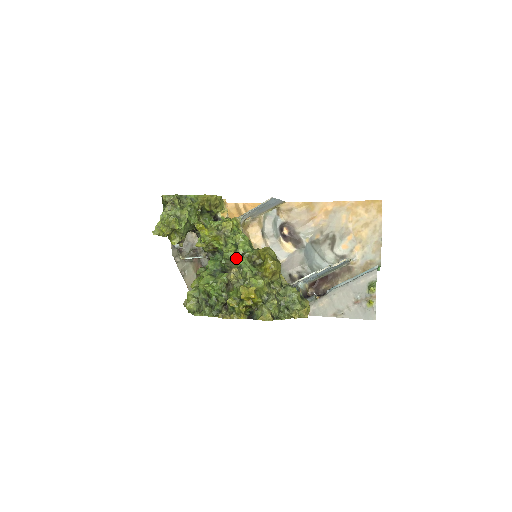
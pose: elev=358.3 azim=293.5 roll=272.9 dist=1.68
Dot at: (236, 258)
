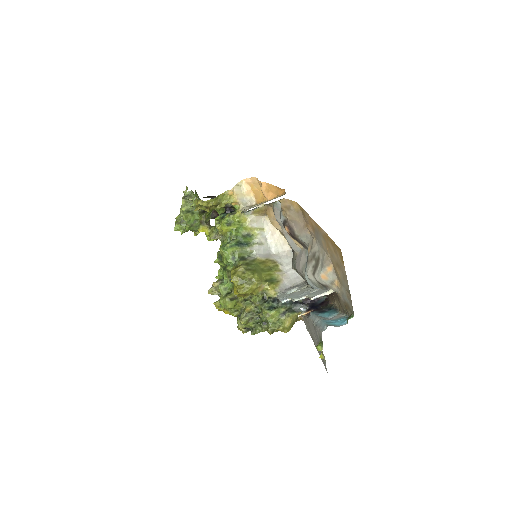
Dot at: (221, 269)
